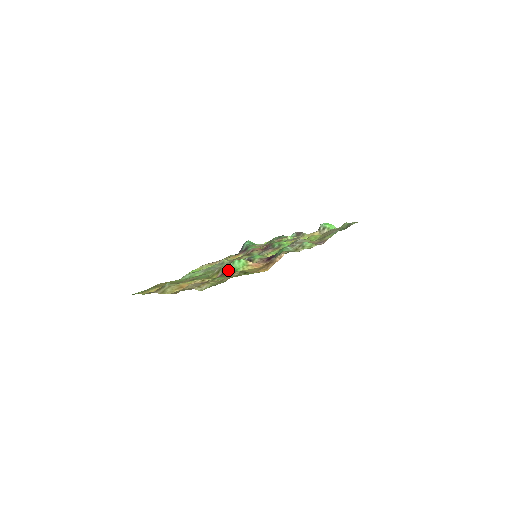
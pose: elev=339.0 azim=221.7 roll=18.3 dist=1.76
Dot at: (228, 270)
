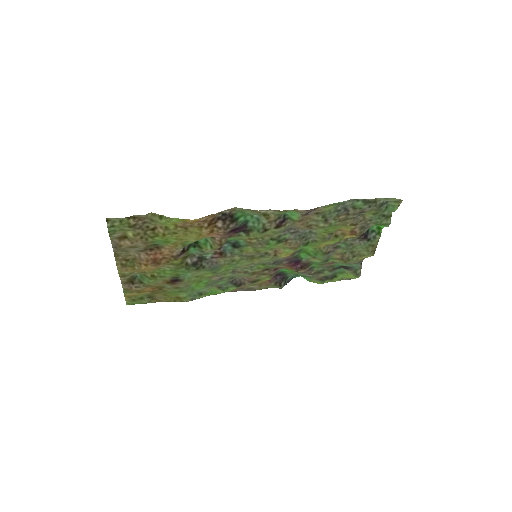
Dot at: (184, 246)
